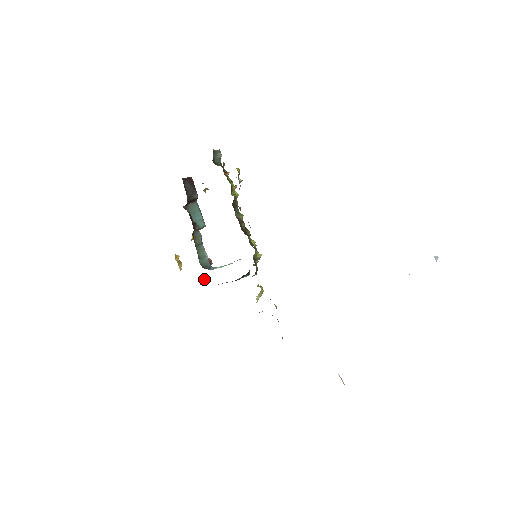
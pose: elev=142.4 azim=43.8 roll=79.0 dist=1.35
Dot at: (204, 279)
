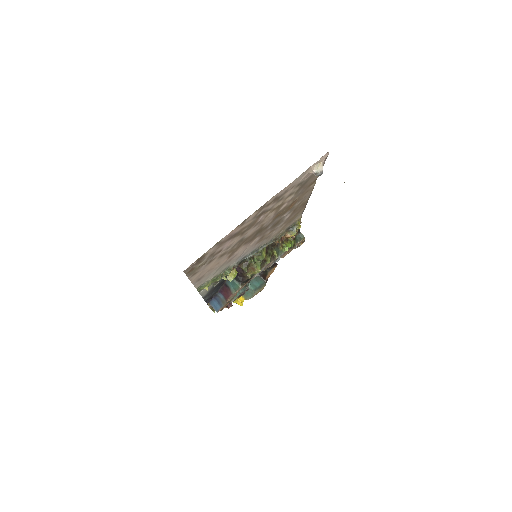
Dot at: occluded
